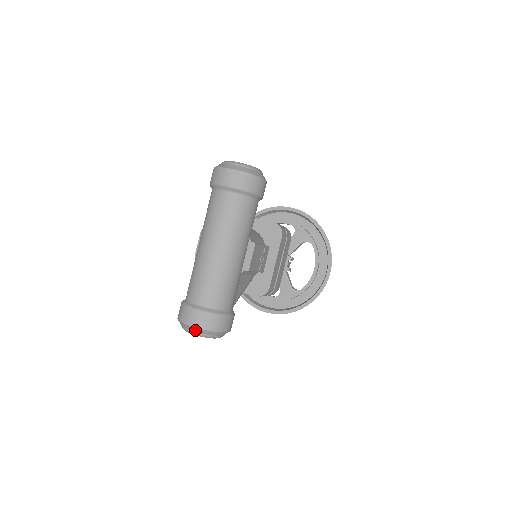
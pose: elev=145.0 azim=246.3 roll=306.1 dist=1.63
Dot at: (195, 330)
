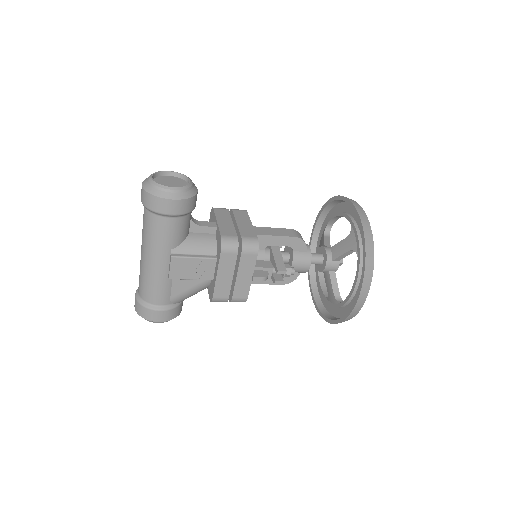
Dot at: occluded
